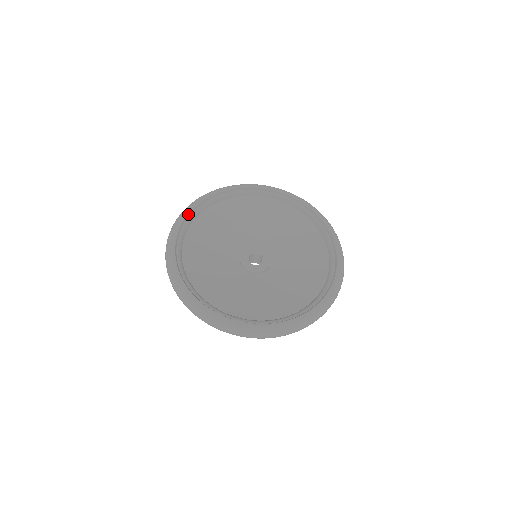
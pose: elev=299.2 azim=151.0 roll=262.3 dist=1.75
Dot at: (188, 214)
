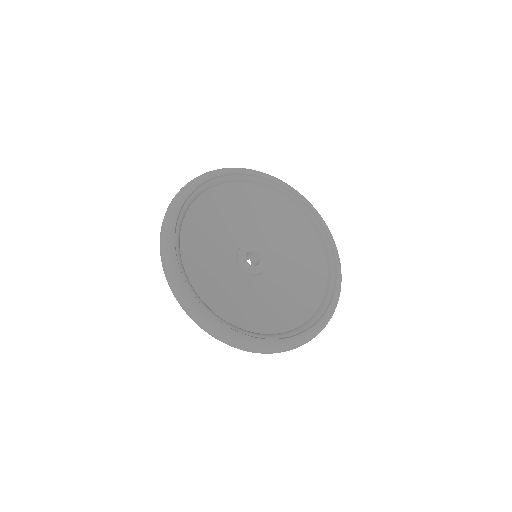
Dot at: (176, 219)
